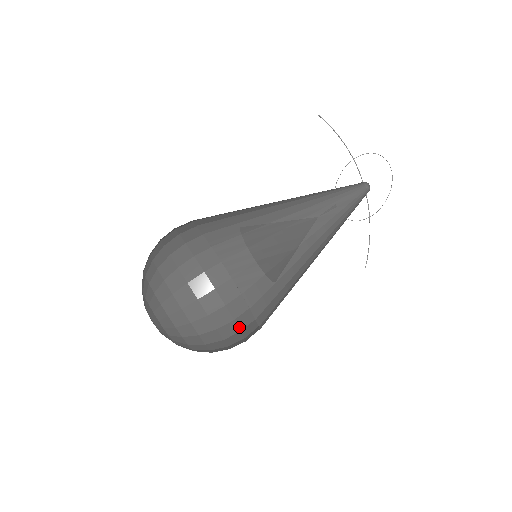
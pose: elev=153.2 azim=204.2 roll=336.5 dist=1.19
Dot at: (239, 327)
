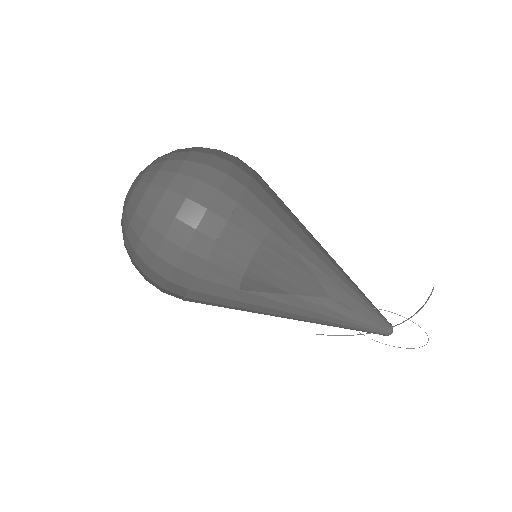
Dot at: (164, 291)
